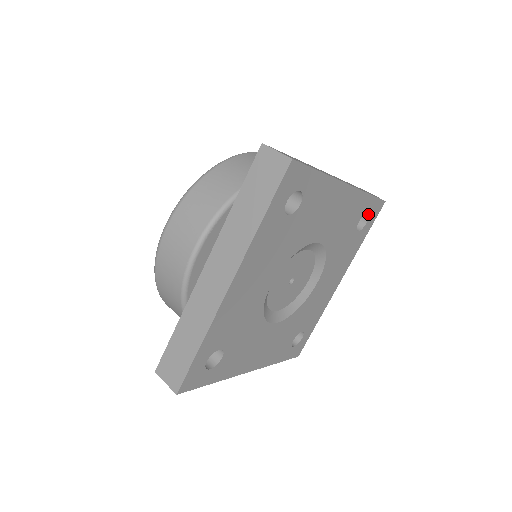
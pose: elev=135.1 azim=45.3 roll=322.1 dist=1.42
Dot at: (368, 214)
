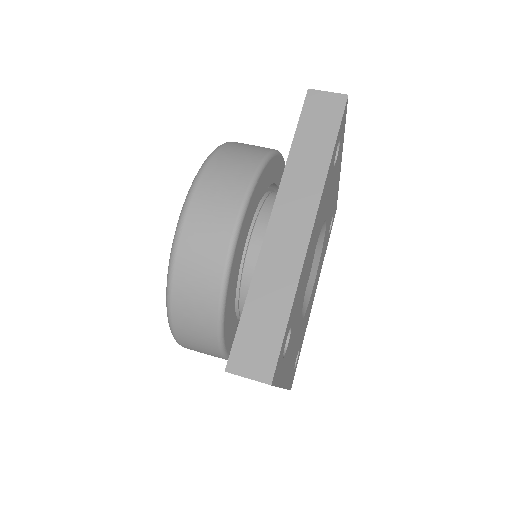
Dot at: (333, 217)
